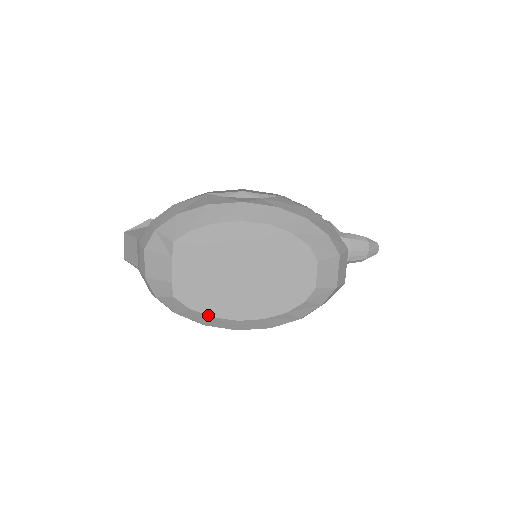
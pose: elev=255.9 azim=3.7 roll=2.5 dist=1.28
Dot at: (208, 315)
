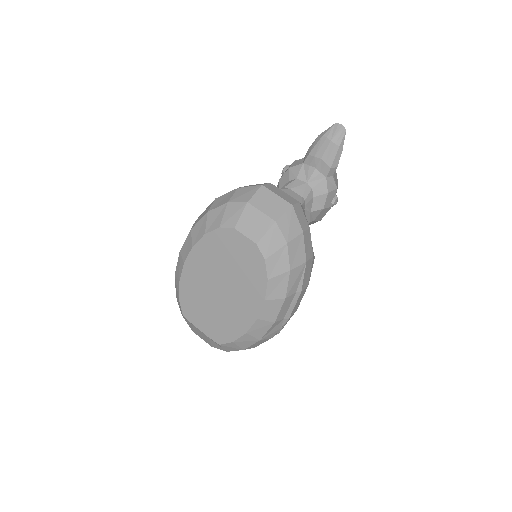
Dot at: (243, 335)
